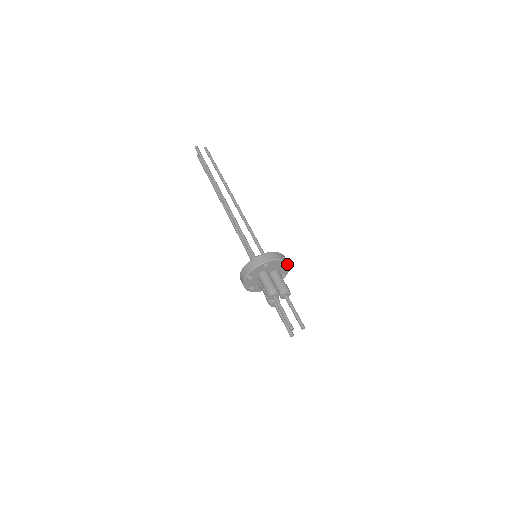
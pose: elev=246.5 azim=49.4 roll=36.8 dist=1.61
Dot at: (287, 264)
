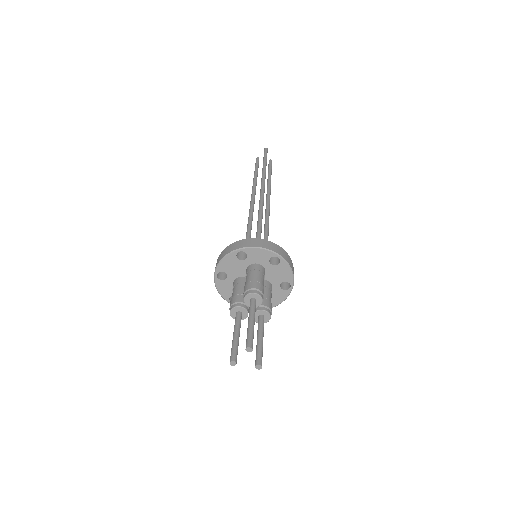
Dot at: (288, 292)
